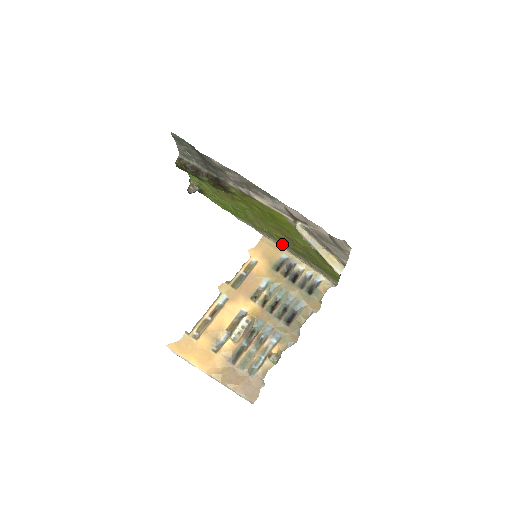
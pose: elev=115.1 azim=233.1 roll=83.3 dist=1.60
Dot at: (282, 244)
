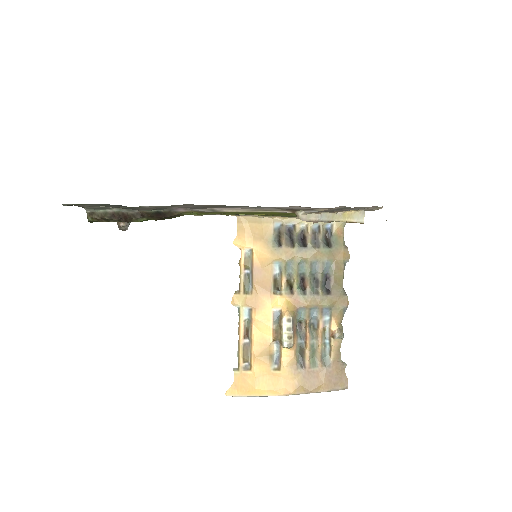
Dot at: occluded
